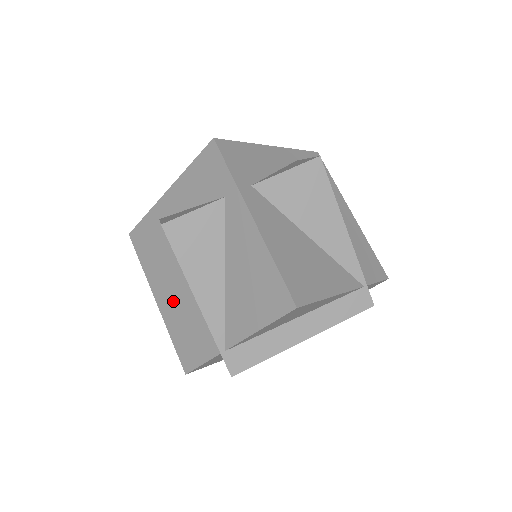
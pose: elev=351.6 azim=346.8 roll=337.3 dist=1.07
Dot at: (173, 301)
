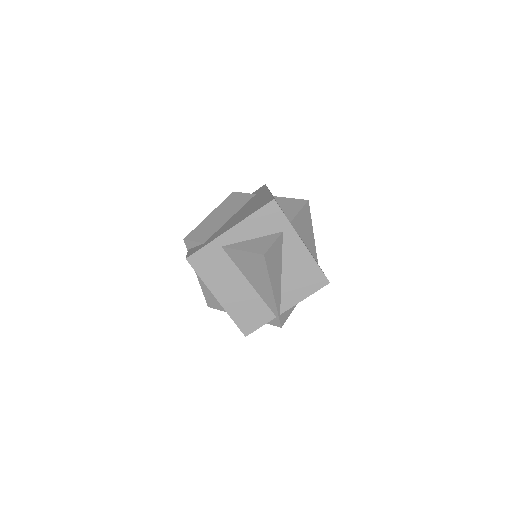
Dot at: (235, 296)
